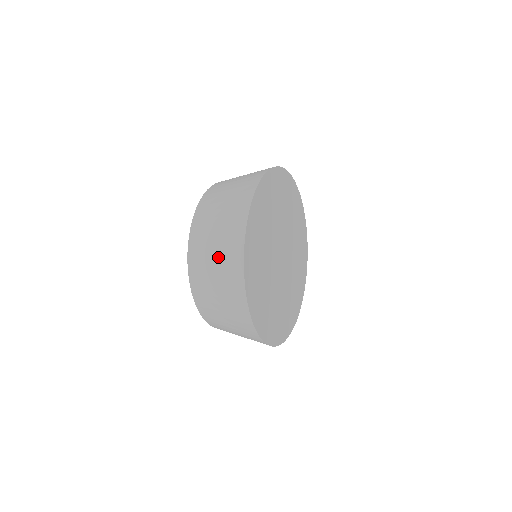
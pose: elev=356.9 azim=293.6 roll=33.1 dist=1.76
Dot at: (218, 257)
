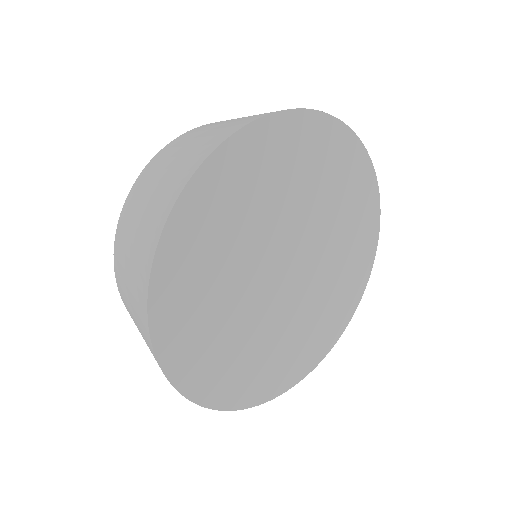
Dot at: occluded
